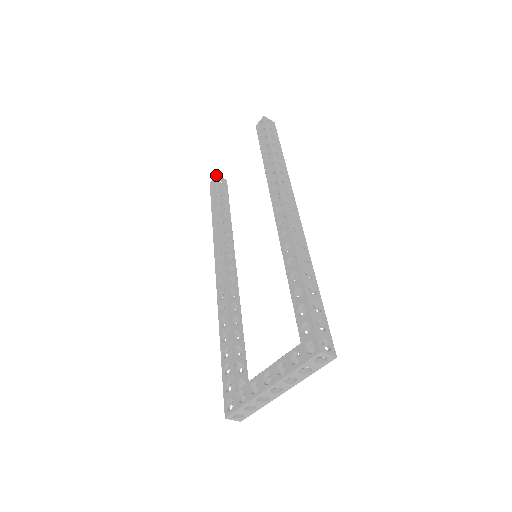
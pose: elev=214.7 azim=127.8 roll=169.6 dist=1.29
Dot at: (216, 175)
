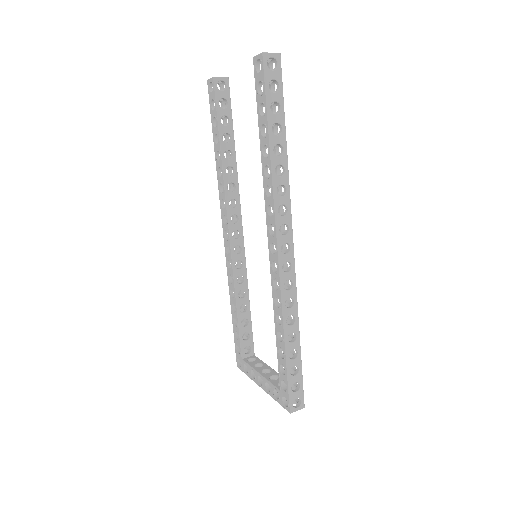
Dot at: (213, 78)
